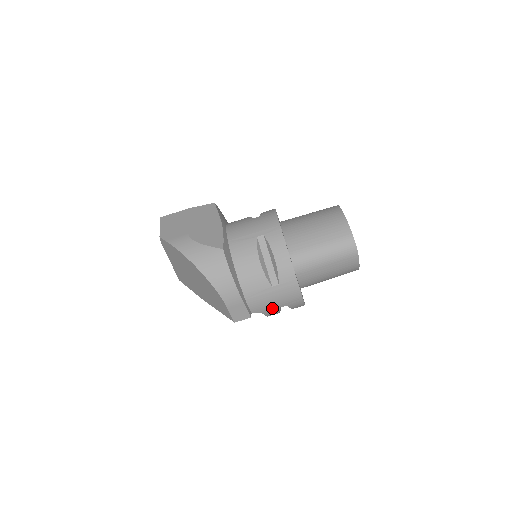
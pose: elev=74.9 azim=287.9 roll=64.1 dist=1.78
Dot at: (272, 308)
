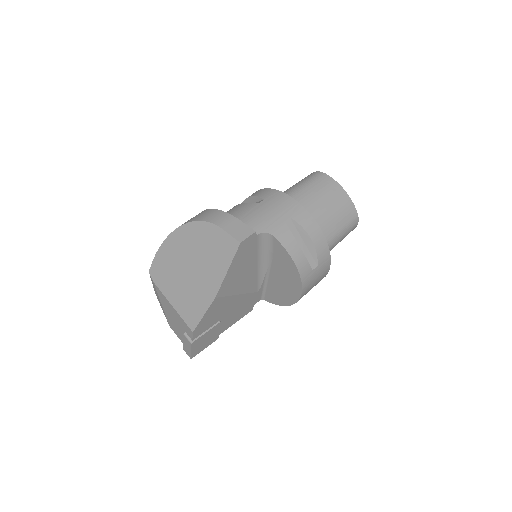
Dot at: (276, 224)
